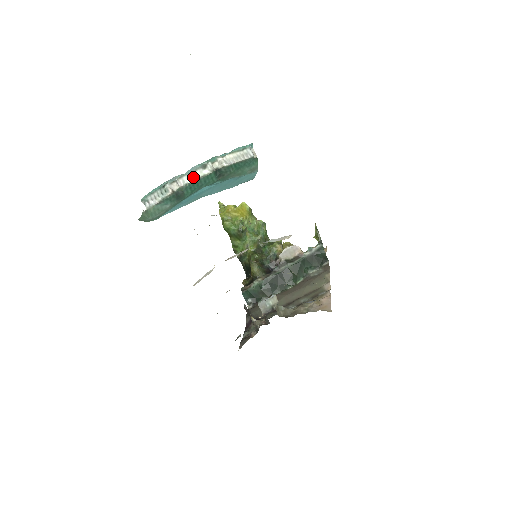
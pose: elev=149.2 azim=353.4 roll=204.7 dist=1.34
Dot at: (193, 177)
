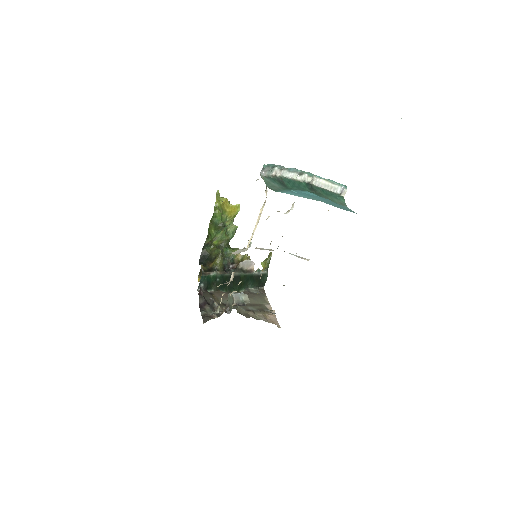
Dot at: (289, 175)
